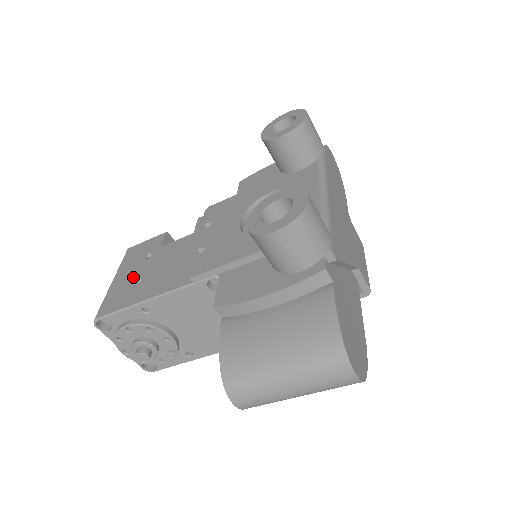
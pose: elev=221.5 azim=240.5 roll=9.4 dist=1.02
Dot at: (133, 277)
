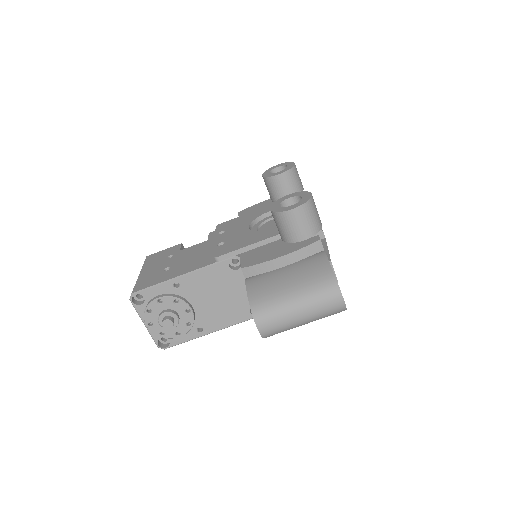
Dot at: (160, 268)
